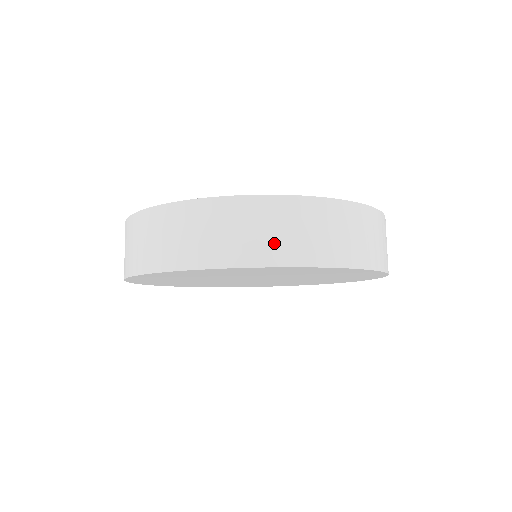
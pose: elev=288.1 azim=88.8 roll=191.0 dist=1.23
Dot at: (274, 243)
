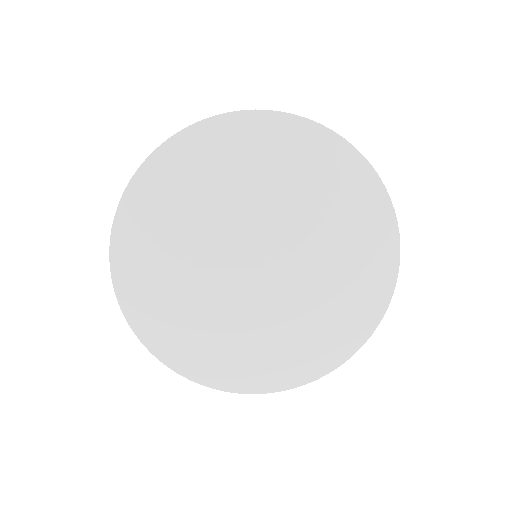
Dot at: occluded
